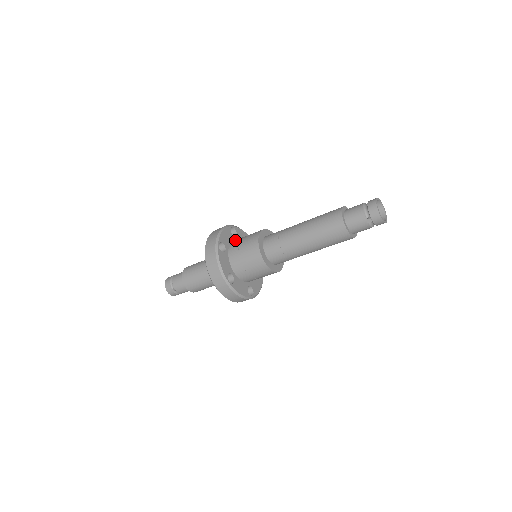
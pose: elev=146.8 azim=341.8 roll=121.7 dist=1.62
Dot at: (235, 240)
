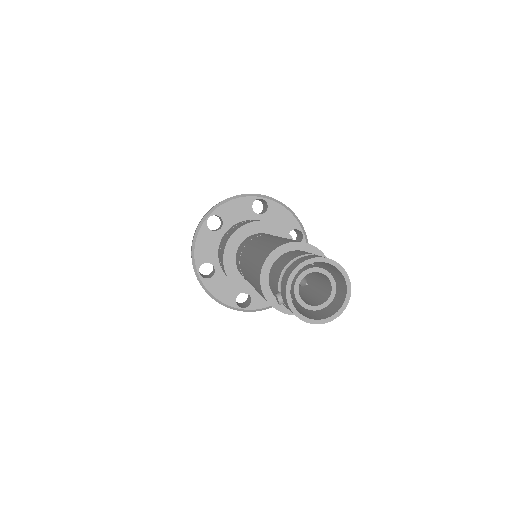
Dot at: (247, 220)
